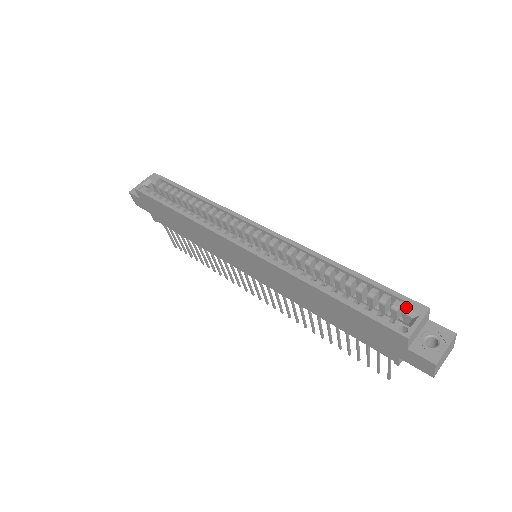
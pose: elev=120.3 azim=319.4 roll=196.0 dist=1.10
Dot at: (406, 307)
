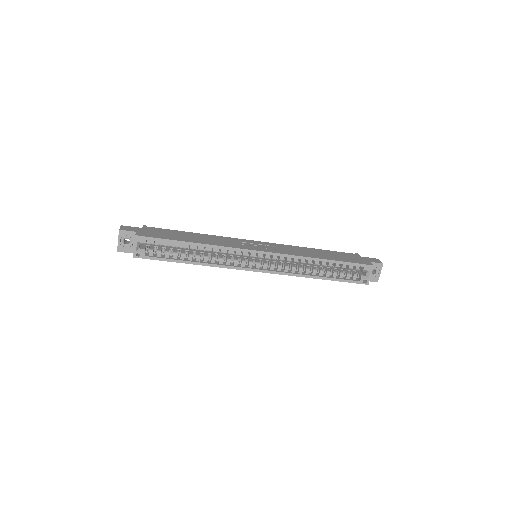
Dot at: (363, 270)
